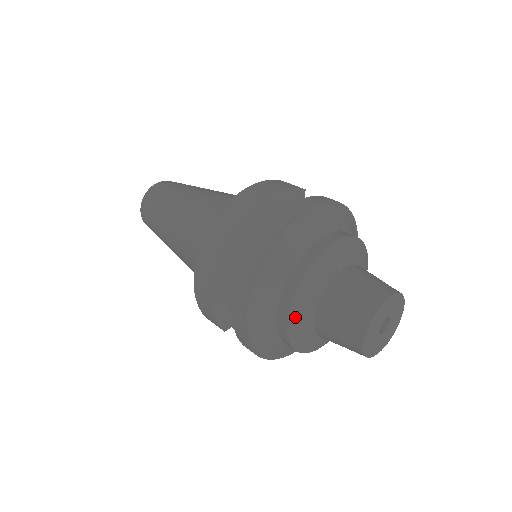
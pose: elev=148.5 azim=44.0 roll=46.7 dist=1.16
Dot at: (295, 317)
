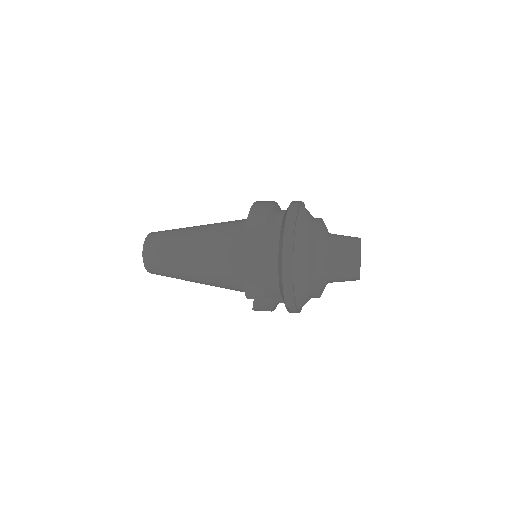
Dot at: (319, 262)
